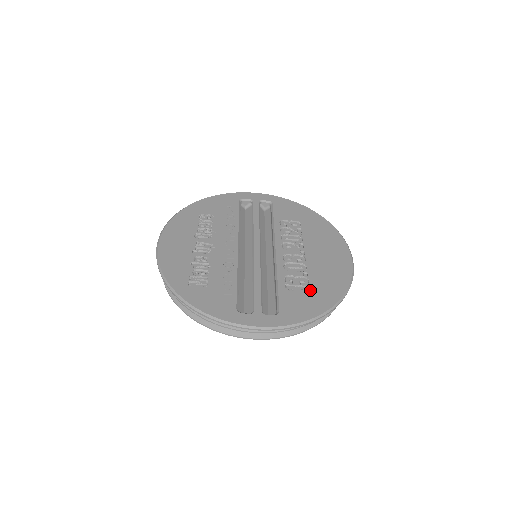
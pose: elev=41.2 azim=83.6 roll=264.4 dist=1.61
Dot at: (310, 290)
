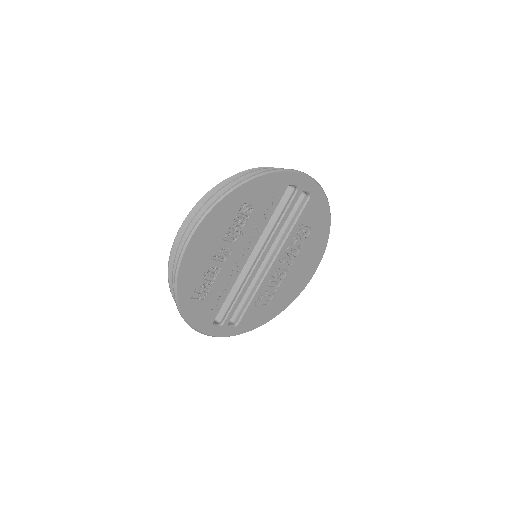
Dot at: (268, 306)
